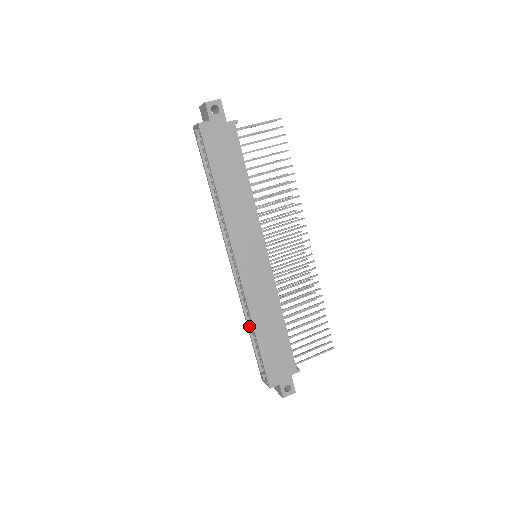
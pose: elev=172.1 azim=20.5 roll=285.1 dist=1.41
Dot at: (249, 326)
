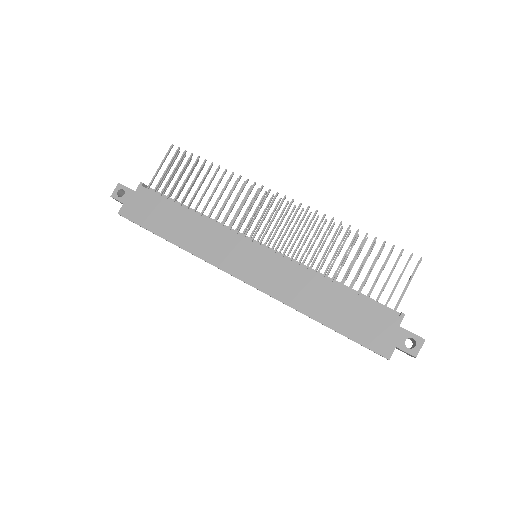
Dot at: occluded
